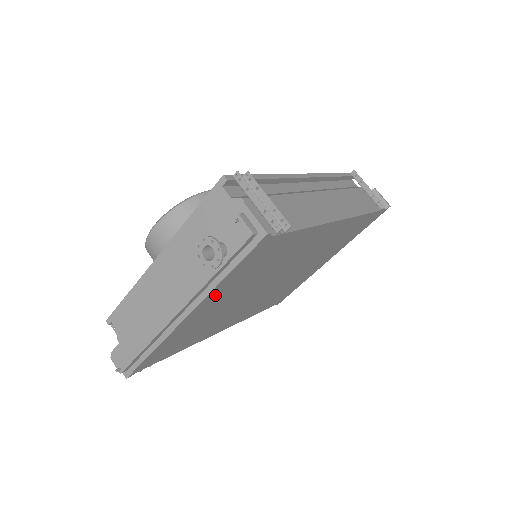
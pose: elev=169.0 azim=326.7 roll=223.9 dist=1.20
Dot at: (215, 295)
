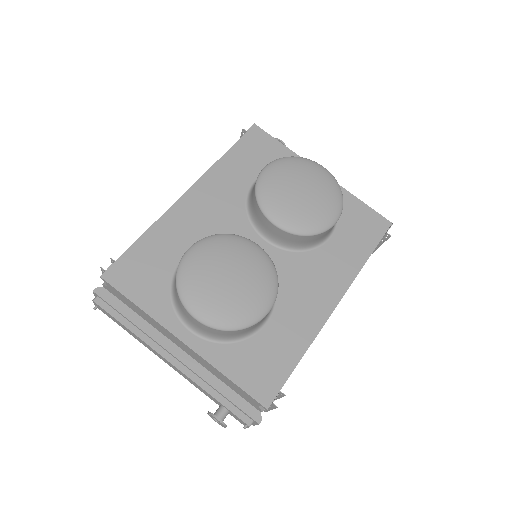
Dot at: occluded
